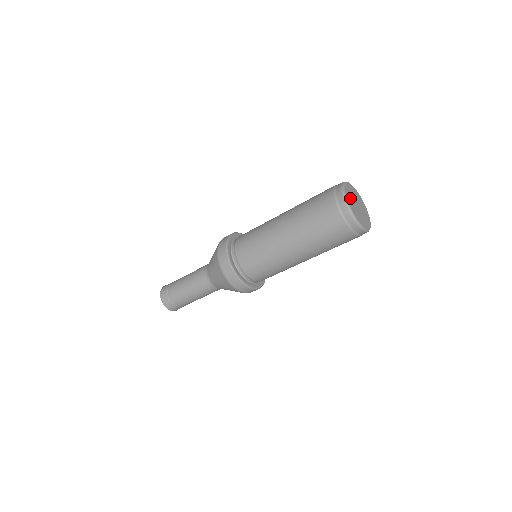
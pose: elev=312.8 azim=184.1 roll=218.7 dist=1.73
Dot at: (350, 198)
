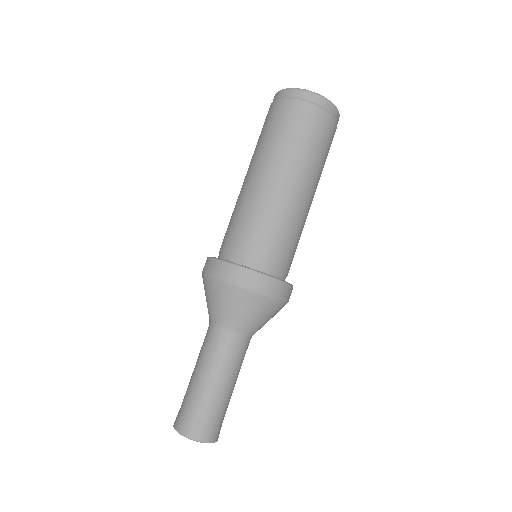
Dot at: occluded
